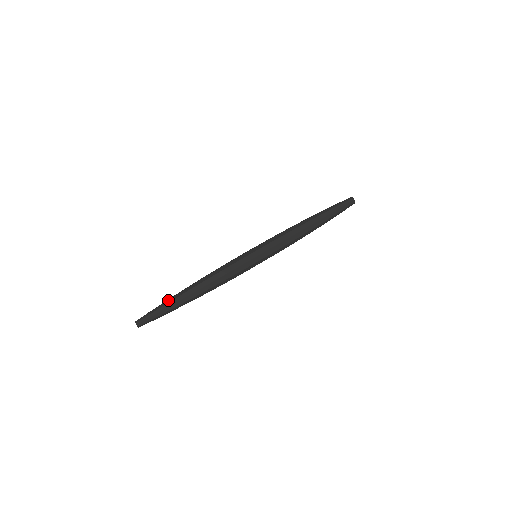
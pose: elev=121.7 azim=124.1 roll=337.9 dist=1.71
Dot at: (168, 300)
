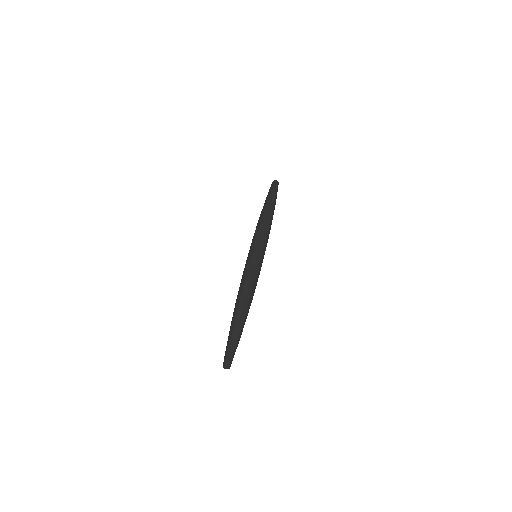
Dot at: (229, 331)
